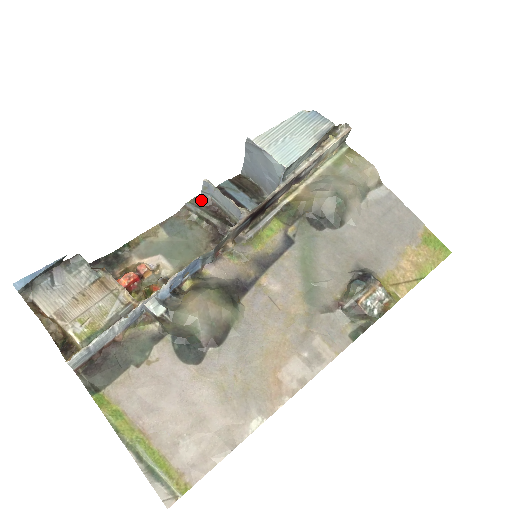
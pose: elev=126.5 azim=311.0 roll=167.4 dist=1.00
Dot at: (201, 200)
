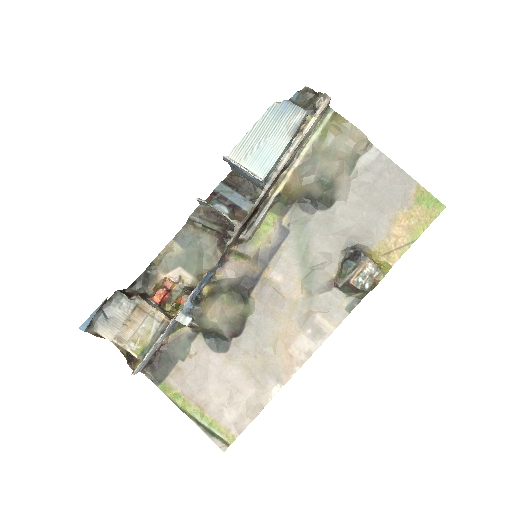
Dot at: (201, 210)
